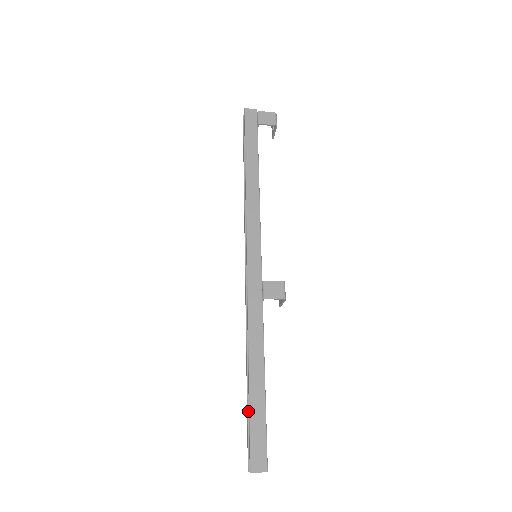
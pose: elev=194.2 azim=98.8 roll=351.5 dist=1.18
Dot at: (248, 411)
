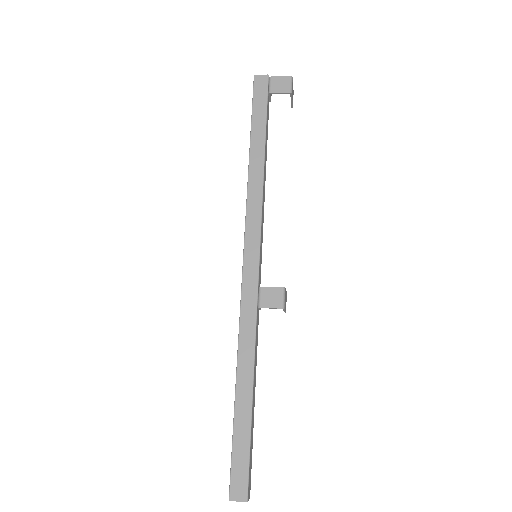
Dot at: occluded
